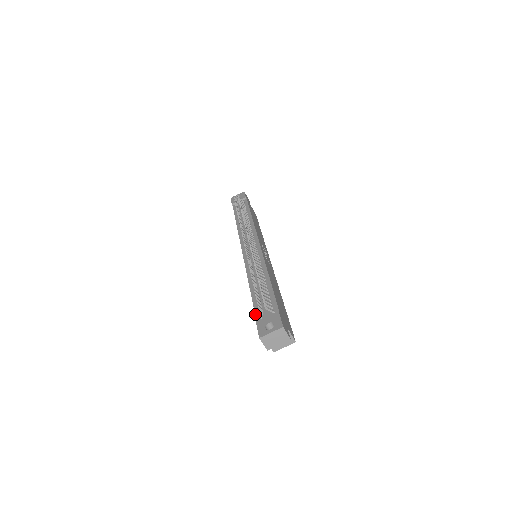
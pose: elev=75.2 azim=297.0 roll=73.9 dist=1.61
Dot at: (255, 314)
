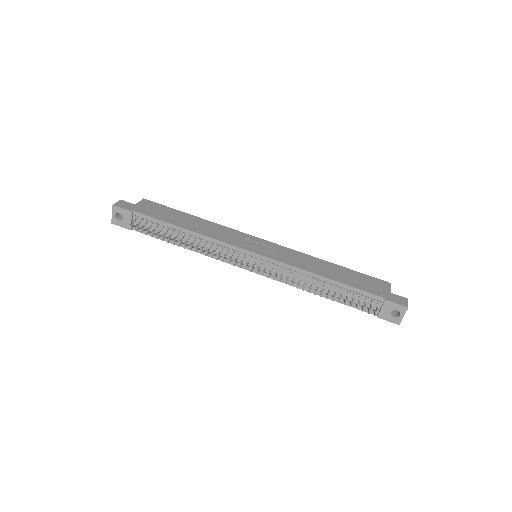
Dot at: occluded
